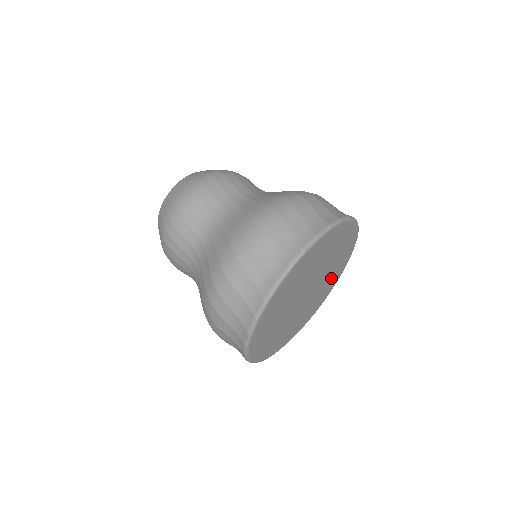
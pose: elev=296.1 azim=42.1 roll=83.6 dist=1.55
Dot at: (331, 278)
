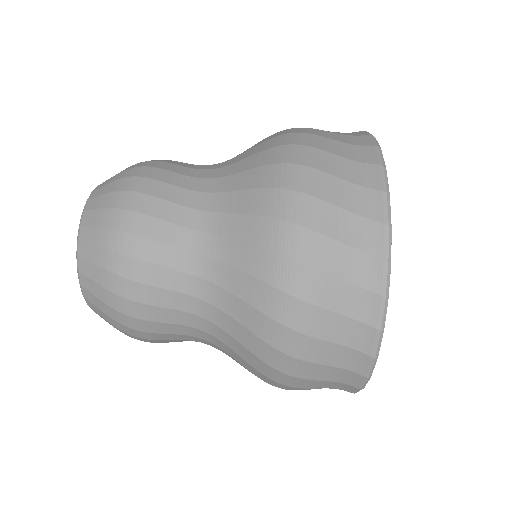
Dot at: occluded
